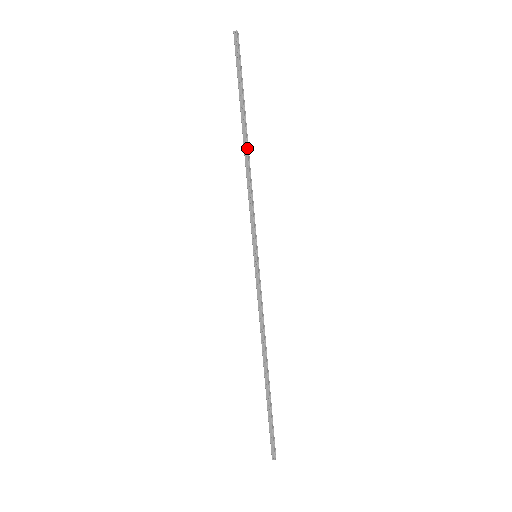
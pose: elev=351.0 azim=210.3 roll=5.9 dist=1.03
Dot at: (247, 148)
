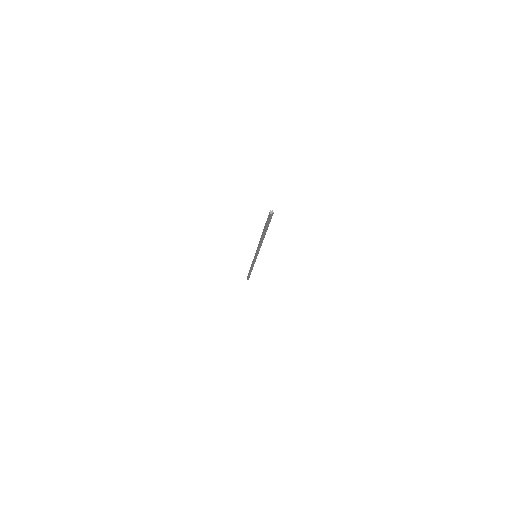
Dot at: (261, 240)
